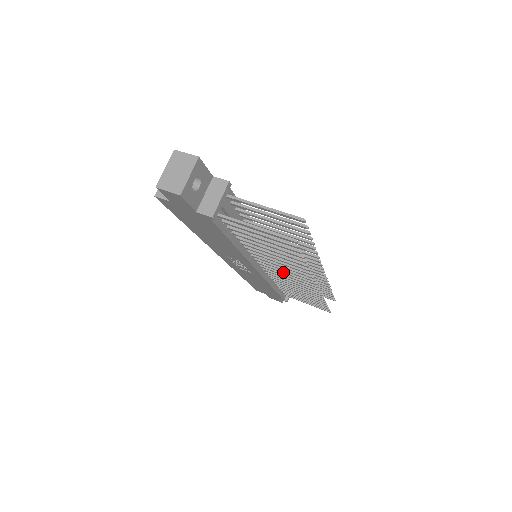
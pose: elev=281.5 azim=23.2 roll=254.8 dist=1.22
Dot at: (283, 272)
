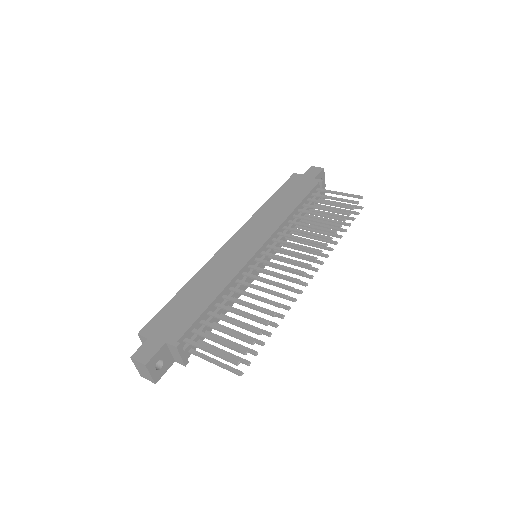
Dot at: occluded
